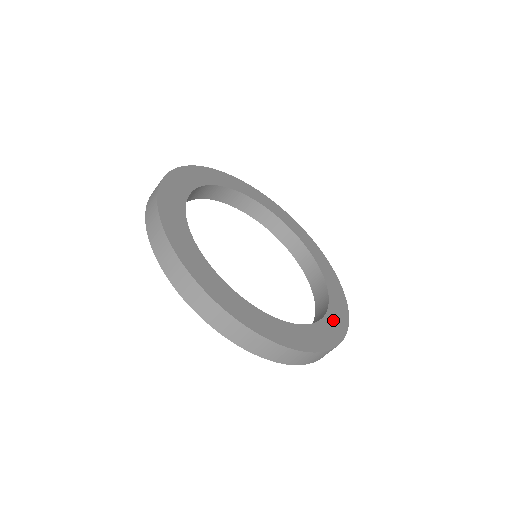
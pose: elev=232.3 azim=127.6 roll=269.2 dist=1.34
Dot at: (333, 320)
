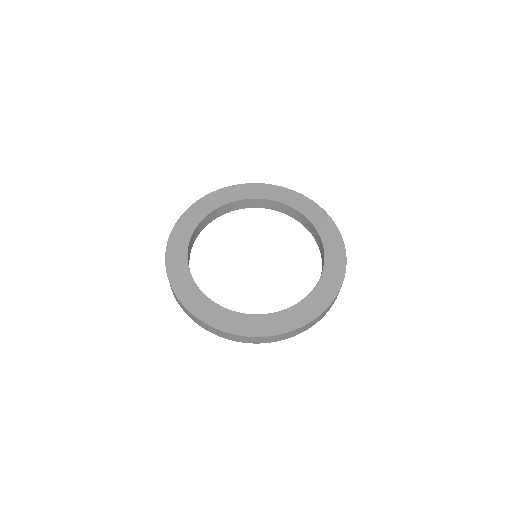
Dot at: (325, 285)
